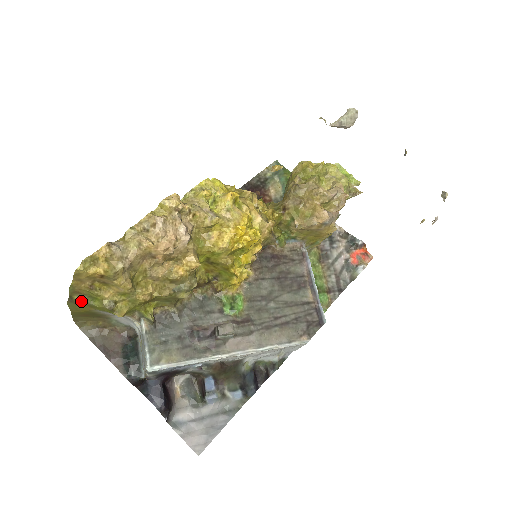
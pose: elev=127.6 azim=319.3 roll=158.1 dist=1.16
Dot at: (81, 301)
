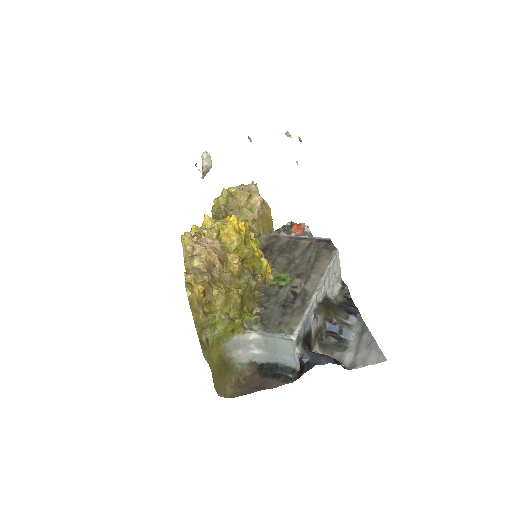
Dot at: (209, 342)
